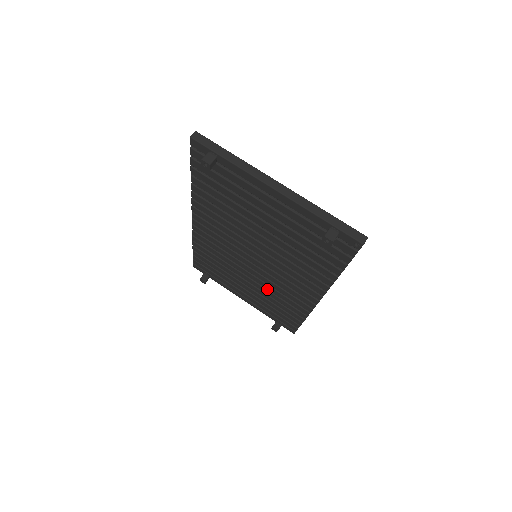
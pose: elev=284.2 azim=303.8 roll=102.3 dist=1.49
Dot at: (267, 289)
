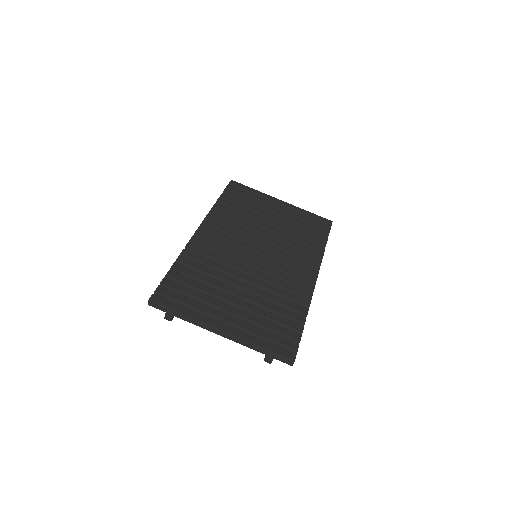
Dot at: occluded
